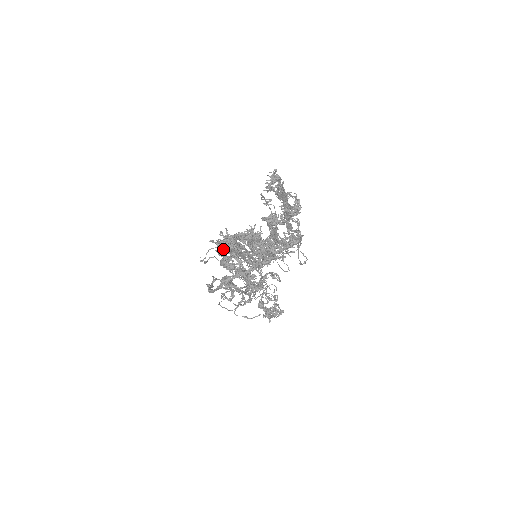
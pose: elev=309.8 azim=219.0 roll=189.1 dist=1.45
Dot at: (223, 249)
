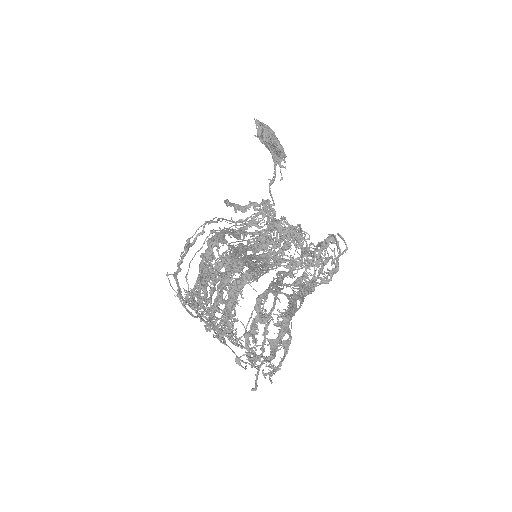
Dot at: occluded
